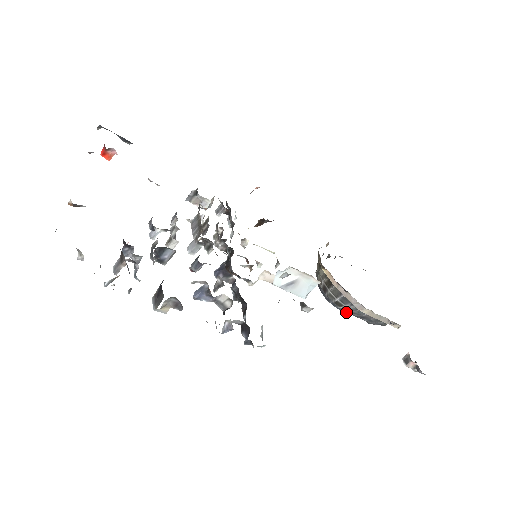
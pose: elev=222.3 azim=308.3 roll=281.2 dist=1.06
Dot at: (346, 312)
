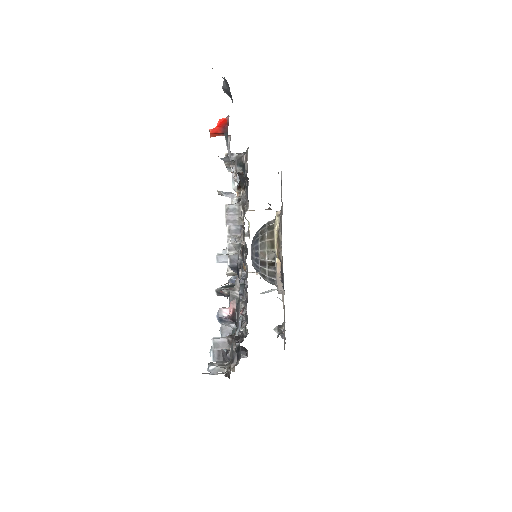
Dot at: occluded
